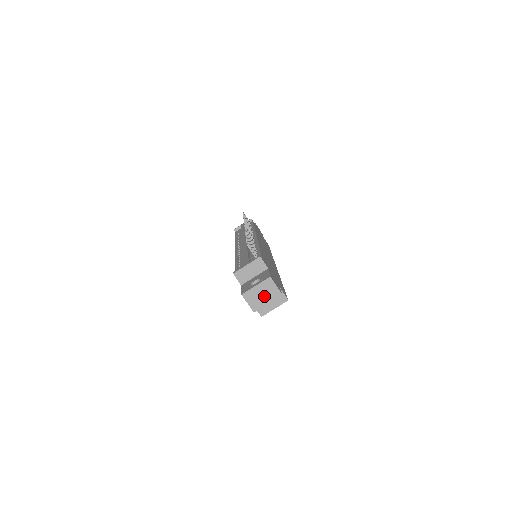
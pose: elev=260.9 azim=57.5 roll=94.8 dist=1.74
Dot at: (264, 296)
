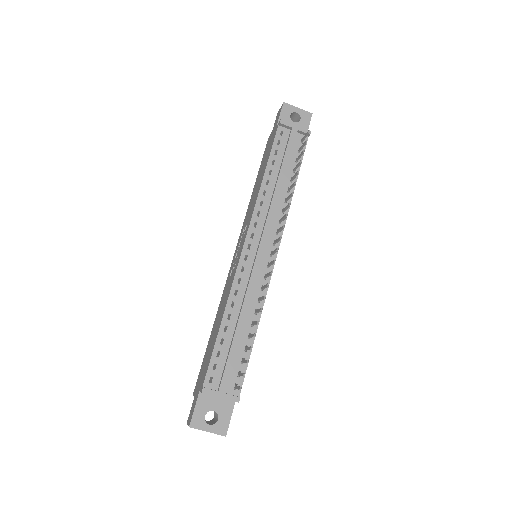
Dot at: occluded
